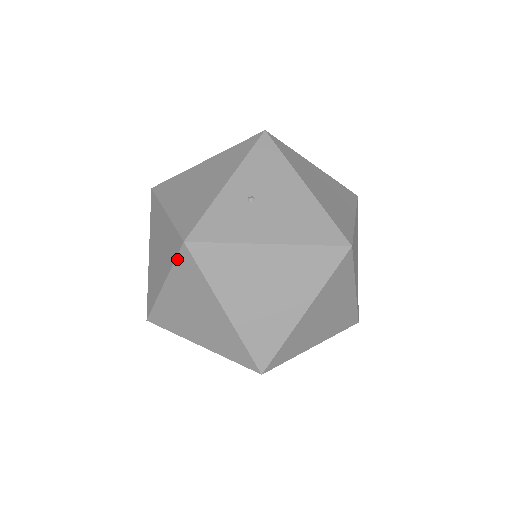
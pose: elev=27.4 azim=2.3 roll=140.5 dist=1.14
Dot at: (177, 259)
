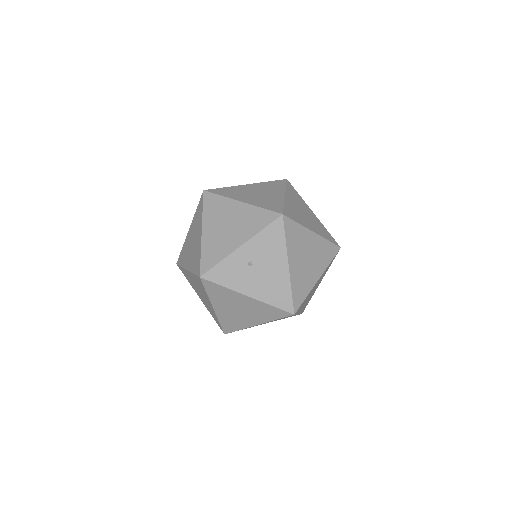
Dot at: (195, 275)
